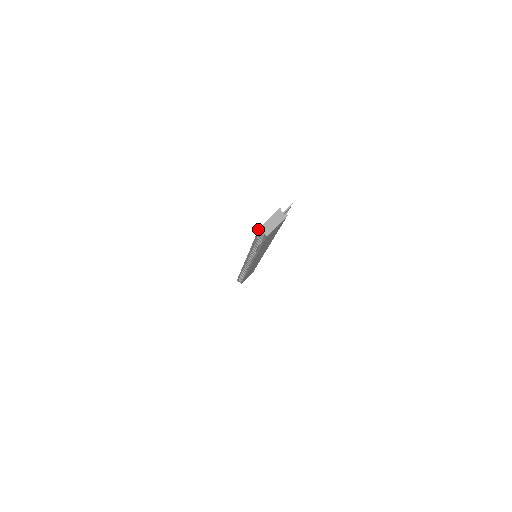
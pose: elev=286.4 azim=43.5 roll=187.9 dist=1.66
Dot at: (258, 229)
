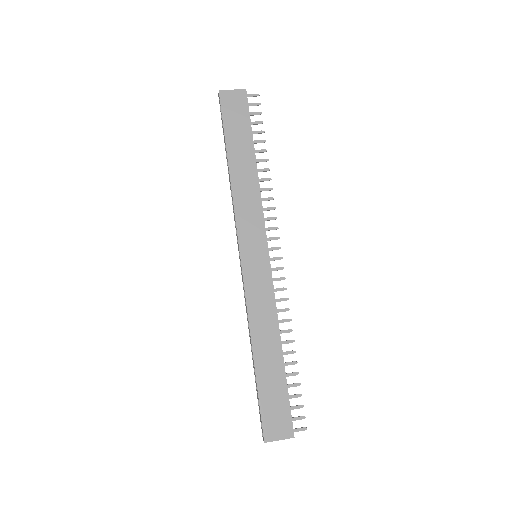
Dot at: occluded
